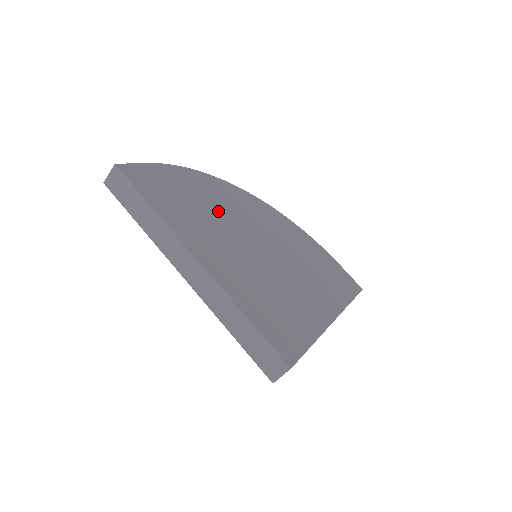
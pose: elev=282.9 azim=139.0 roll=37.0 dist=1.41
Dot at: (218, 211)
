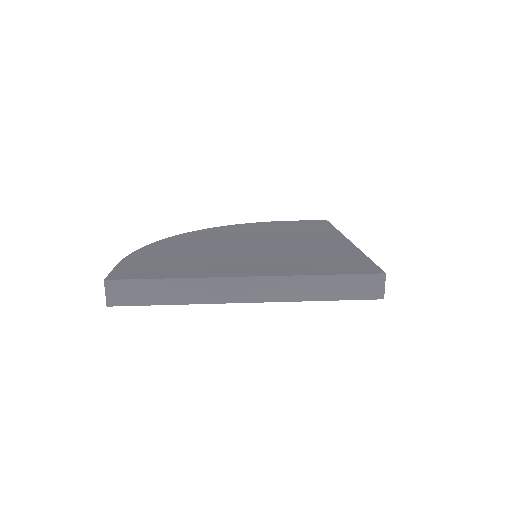
Dot at: (200, 251)
